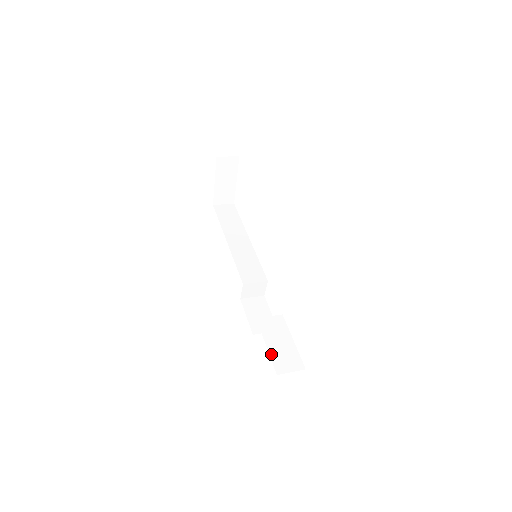
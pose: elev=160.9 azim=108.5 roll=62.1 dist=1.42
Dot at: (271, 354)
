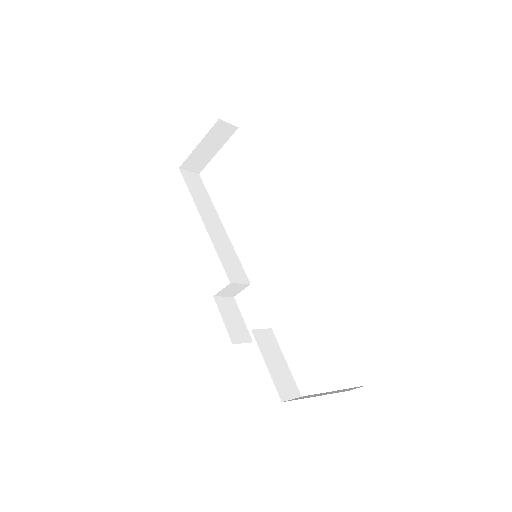
Dot at: (272, 376)
